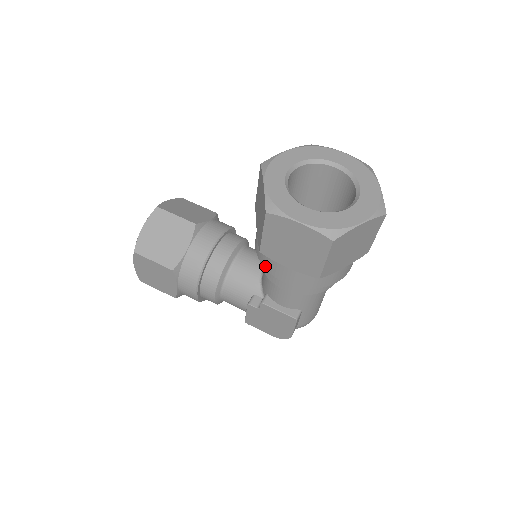
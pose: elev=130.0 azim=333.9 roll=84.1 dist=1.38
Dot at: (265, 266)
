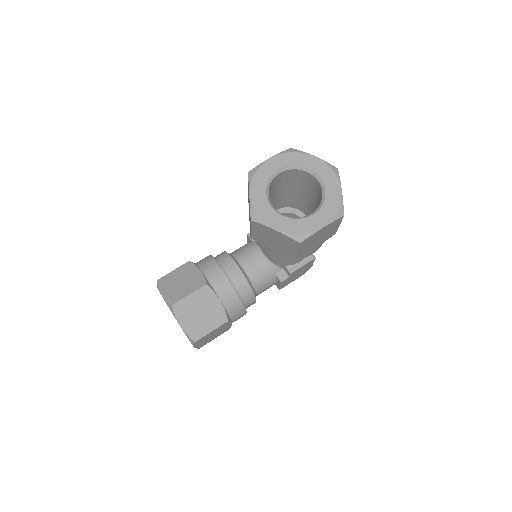
Dot at: (294, 259)
